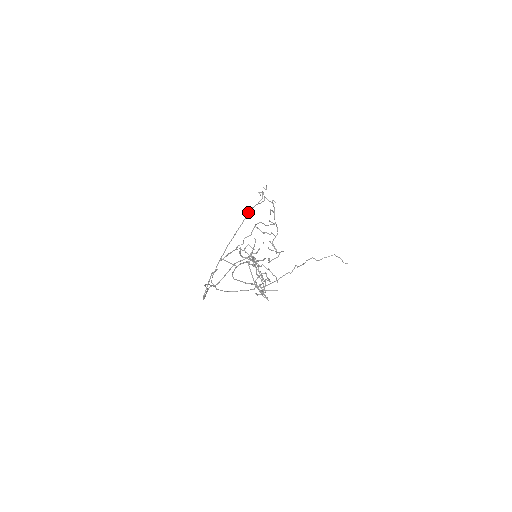
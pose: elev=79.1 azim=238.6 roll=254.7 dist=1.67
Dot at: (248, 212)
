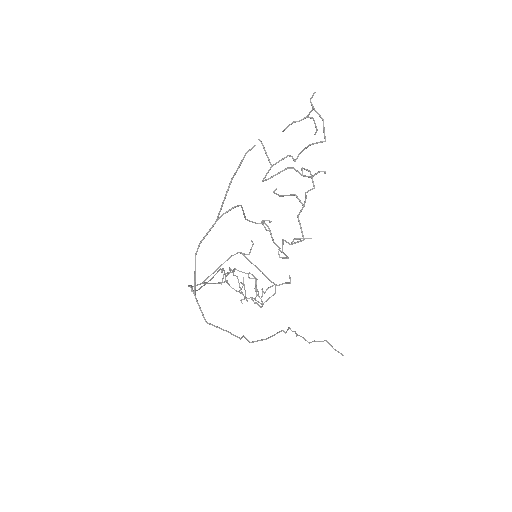
Dot at: (220, 268)
